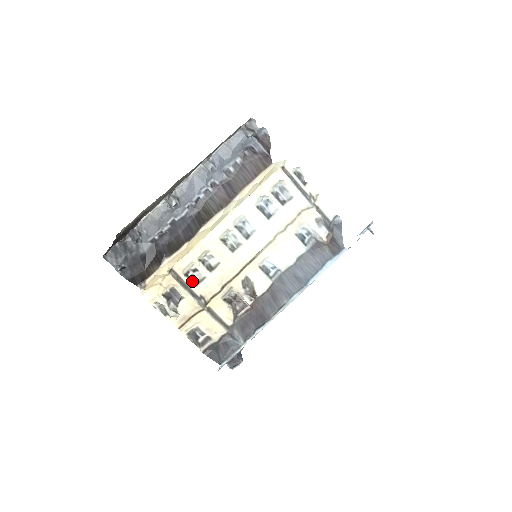
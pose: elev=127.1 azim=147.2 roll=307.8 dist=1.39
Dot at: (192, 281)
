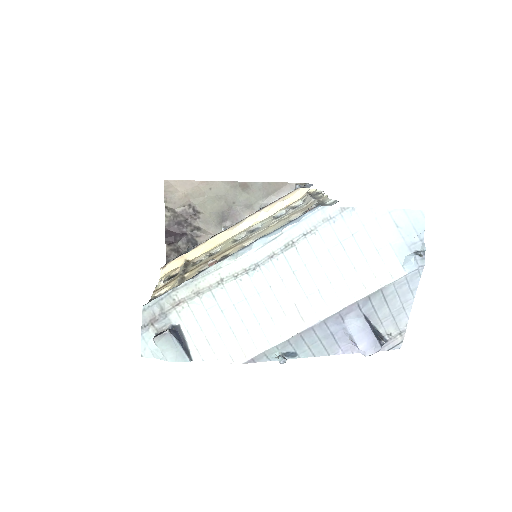
Dot at: (193, 265)
